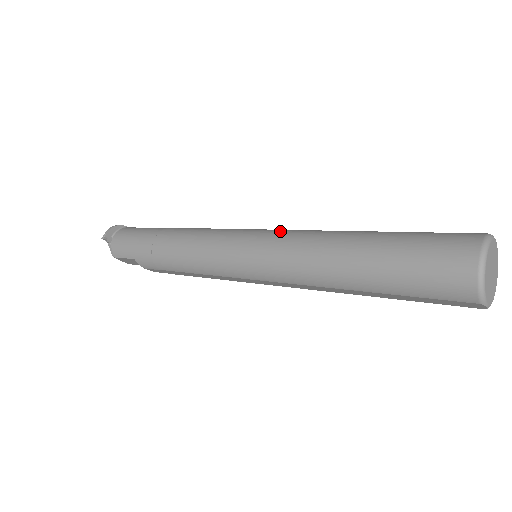
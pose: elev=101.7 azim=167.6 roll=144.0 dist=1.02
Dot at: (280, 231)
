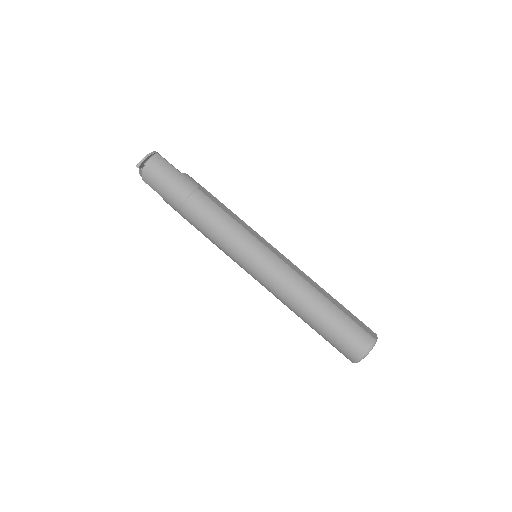
Dot at: (280, 264)
